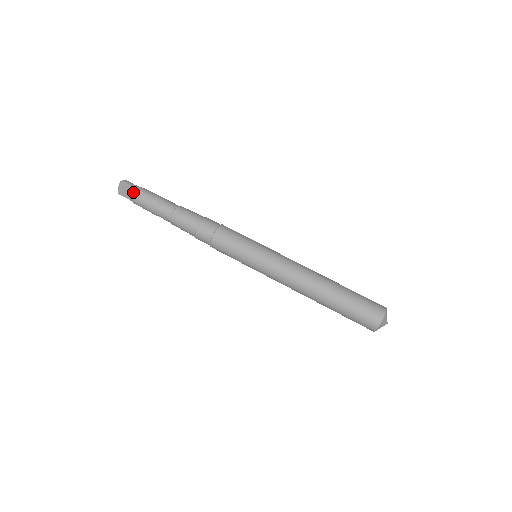
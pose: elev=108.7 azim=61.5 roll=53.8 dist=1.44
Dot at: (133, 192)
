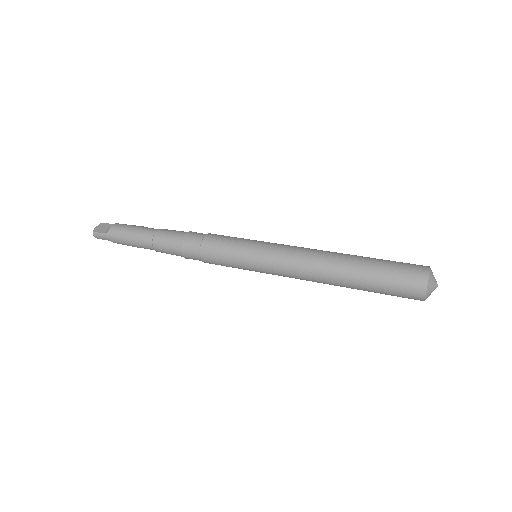
Dot at: (116, 223)
